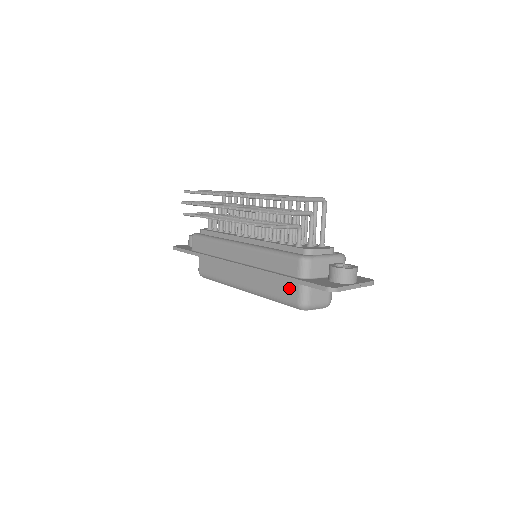
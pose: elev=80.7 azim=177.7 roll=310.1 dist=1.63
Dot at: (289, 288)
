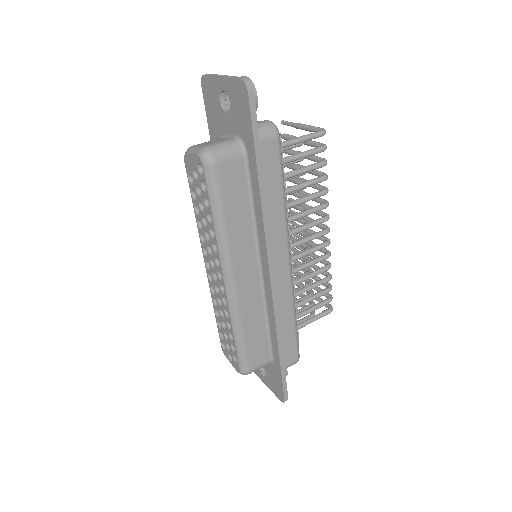
Dot at: occluded
